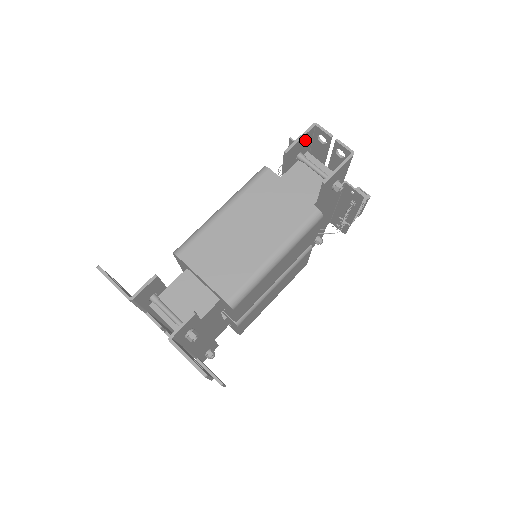
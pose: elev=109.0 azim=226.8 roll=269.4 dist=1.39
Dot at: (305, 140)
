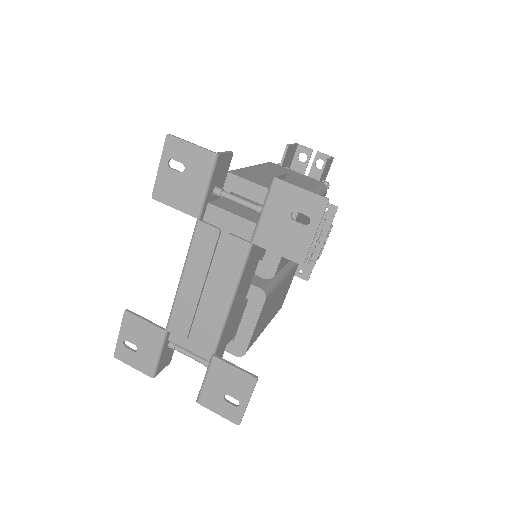
Dot at: (292, 154)
